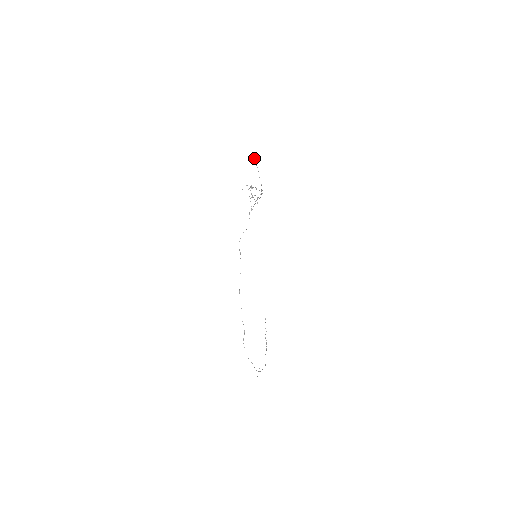
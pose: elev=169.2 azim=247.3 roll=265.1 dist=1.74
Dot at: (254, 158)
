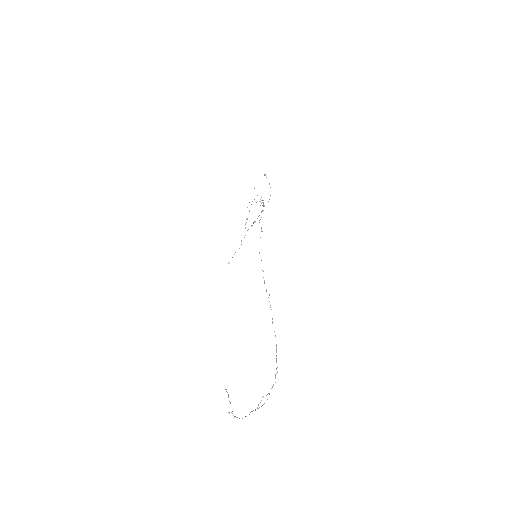
Dot at: occluded
